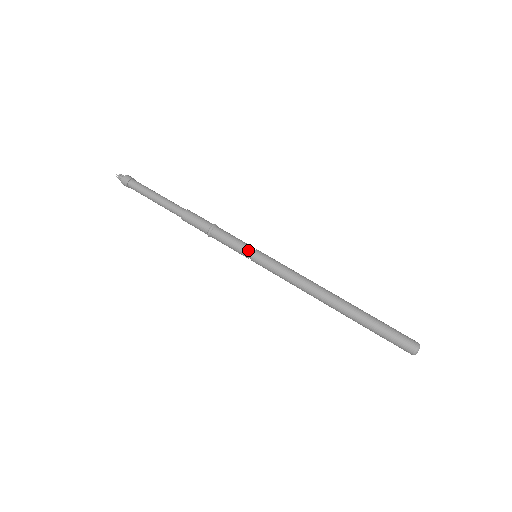
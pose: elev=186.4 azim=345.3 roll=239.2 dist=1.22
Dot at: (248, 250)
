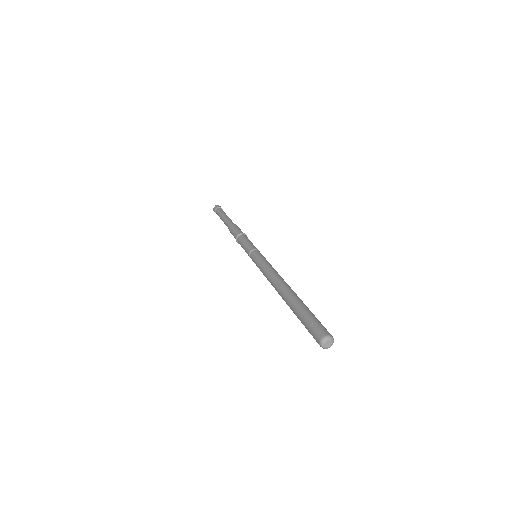
Dot at: (254, 248)
